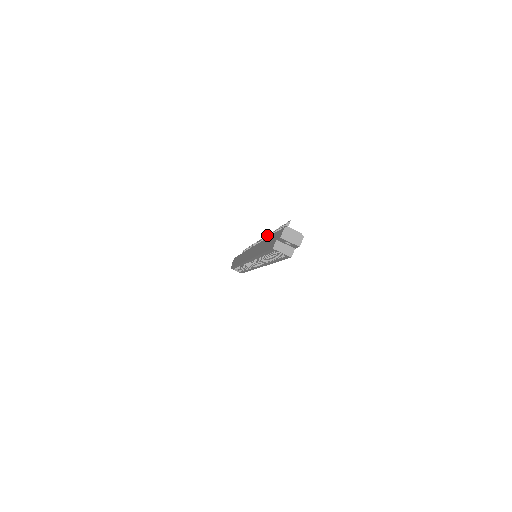
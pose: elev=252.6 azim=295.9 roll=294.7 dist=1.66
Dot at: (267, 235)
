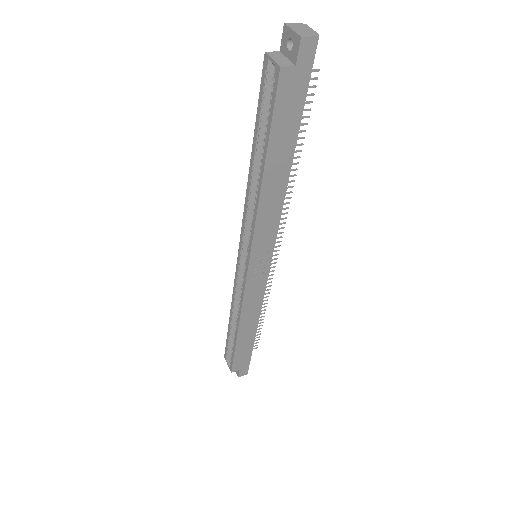
Dot at: (287, 207)
